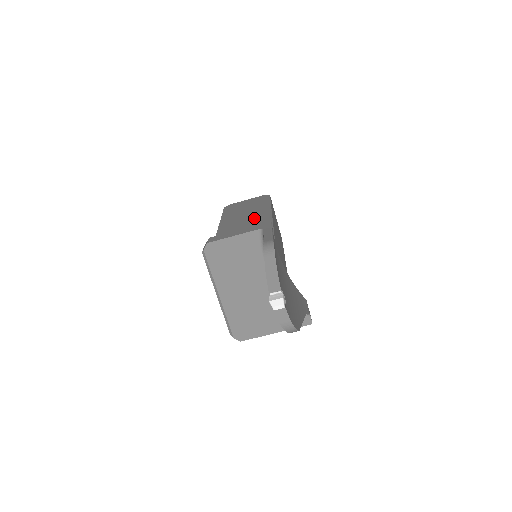
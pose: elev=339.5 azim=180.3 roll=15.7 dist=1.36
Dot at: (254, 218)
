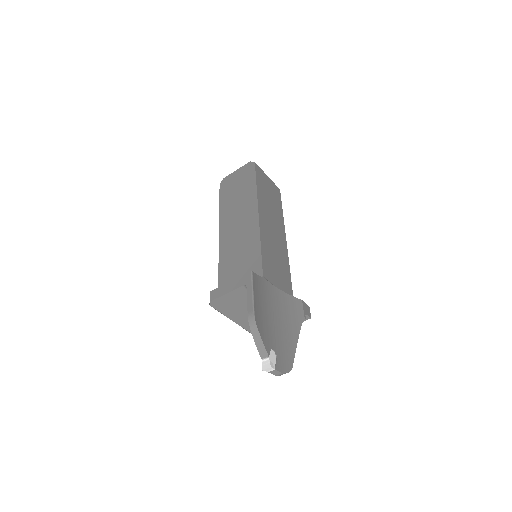
Dot at: (245, 216)
